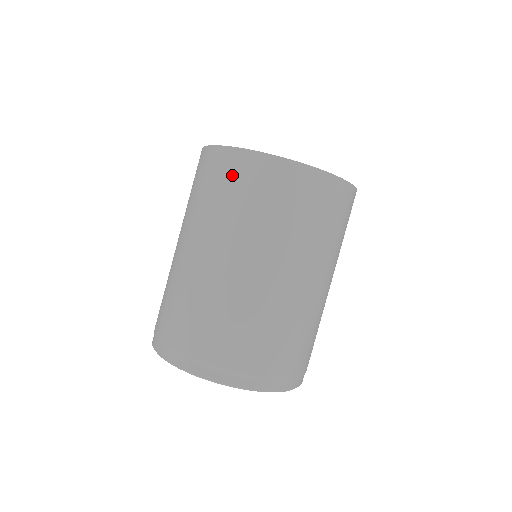
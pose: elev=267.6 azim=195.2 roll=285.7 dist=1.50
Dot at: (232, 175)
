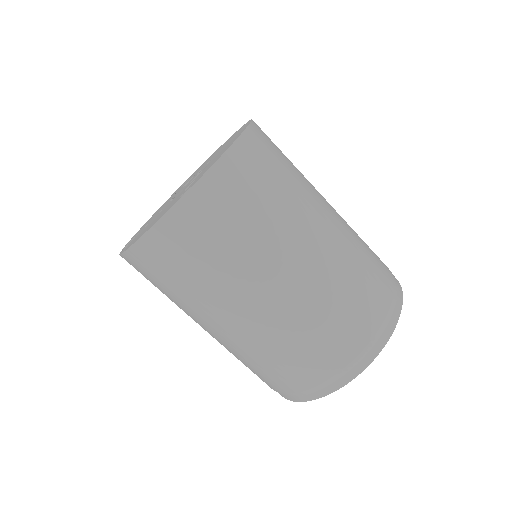
Dot at: (194, 234)
